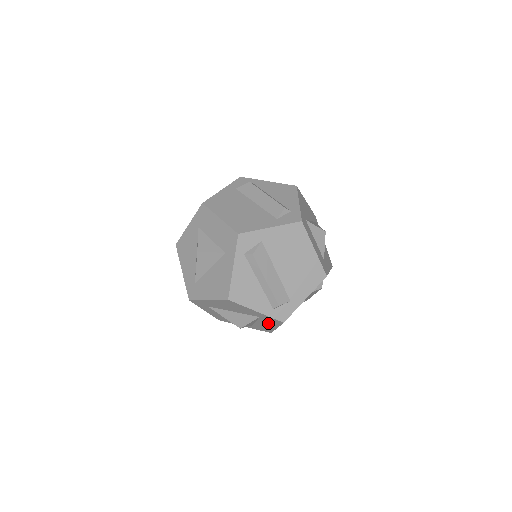
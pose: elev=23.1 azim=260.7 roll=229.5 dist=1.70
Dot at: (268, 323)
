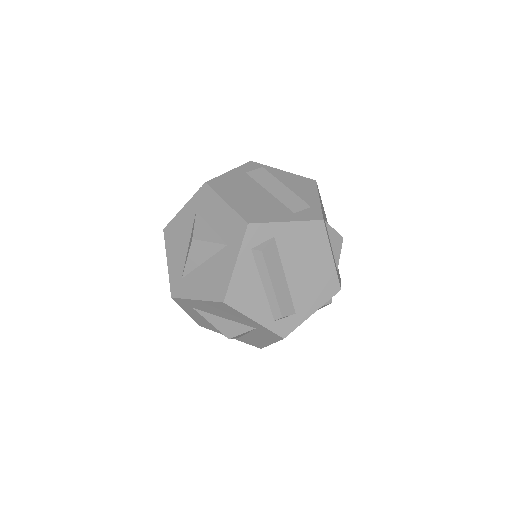
Dot at: (263, 337)
